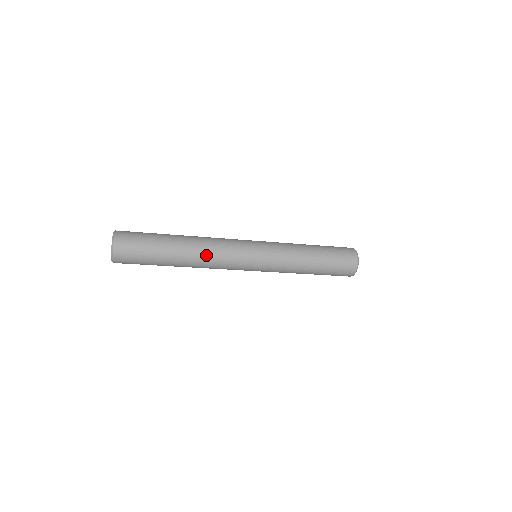
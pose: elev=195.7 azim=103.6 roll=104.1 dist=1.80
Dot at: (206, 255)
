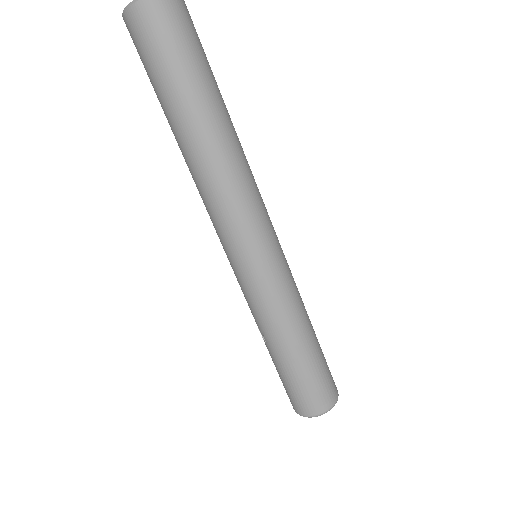
Dot at: occluded
